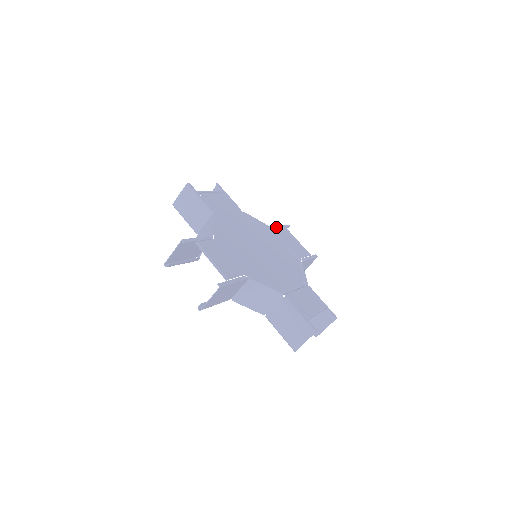
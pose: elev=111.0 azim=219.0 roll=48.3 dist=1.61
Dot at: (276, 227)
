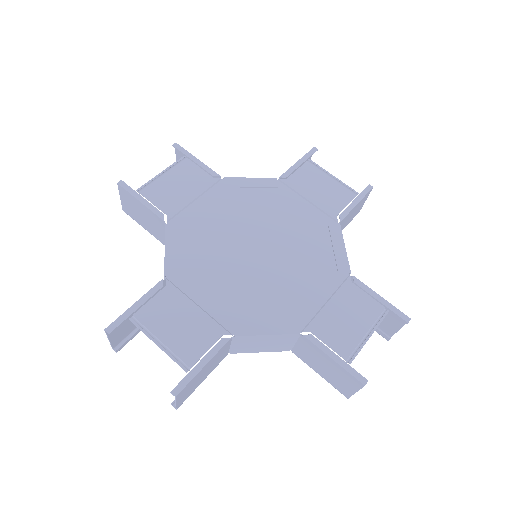
Dot at: (288, 171)
